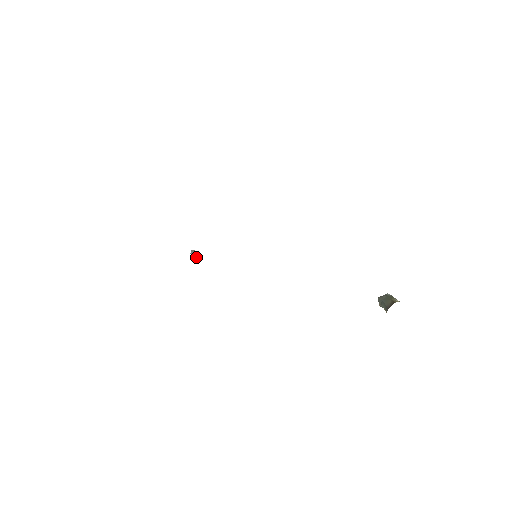
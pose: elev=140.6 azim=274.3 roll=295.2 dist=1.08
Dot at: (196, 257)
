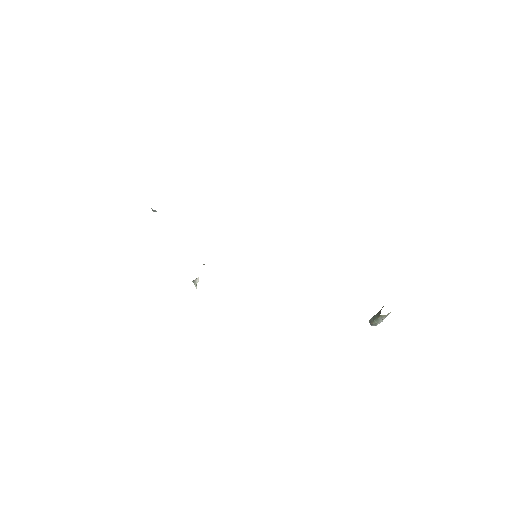
Dot at: (198, 280)
